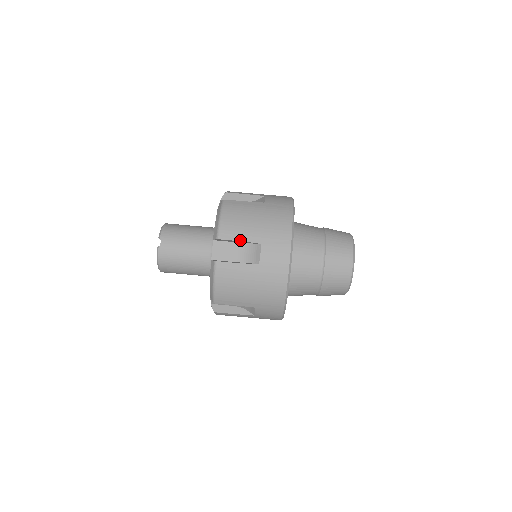
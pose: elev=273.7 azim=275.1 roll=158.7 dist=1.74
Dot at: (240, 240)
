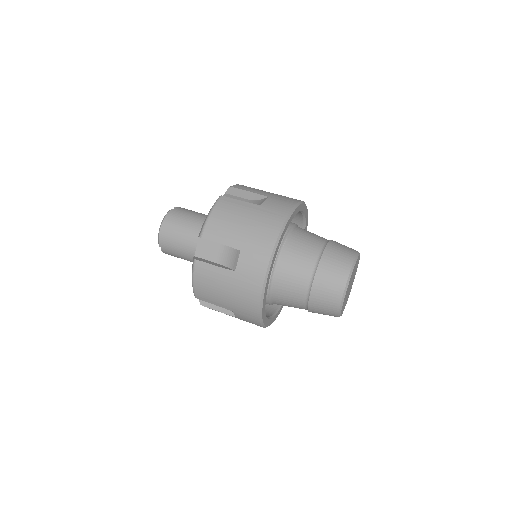
Dot at: (250, 191)
